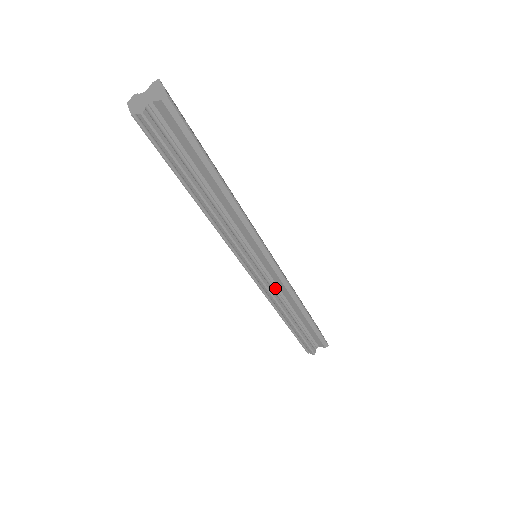
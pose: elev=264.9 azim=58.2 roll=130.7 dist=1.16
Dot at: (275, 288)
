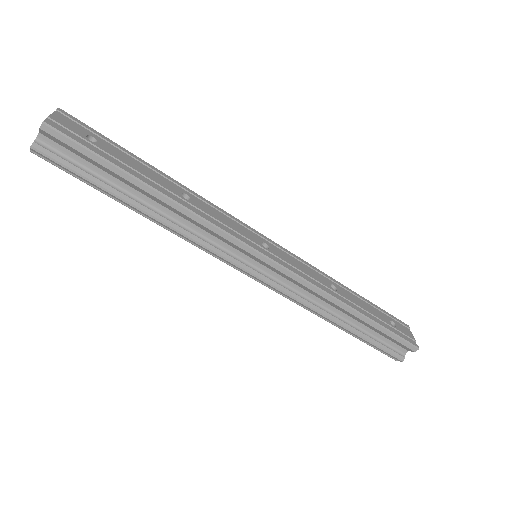
Dot at: (295, 288)
